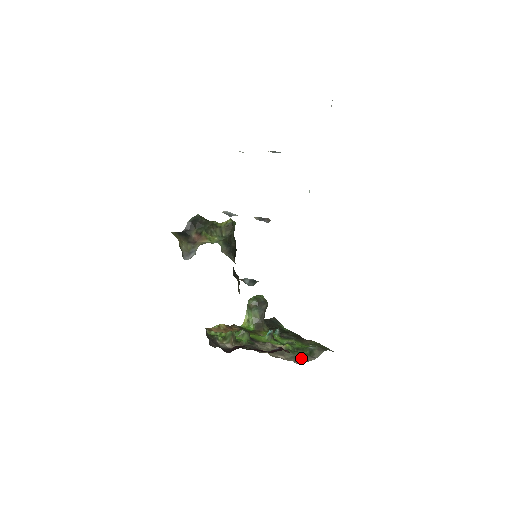
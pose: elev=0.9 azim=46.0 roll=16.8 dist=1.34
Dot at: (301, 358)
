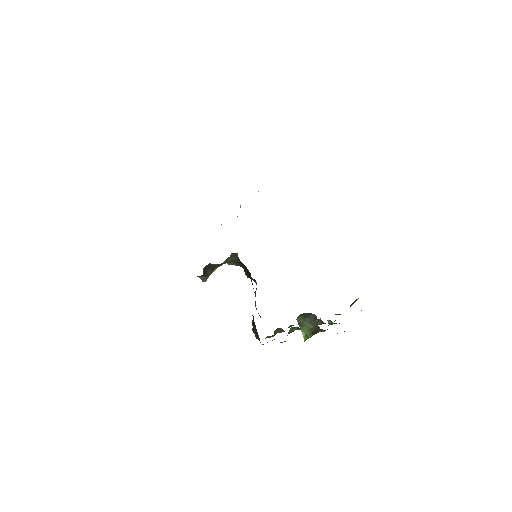
Dot at: occluded
